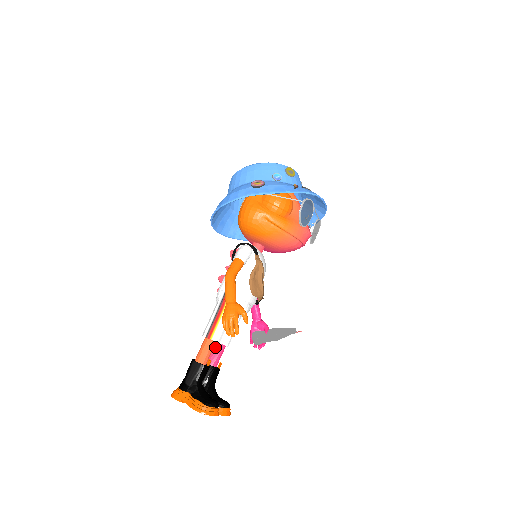
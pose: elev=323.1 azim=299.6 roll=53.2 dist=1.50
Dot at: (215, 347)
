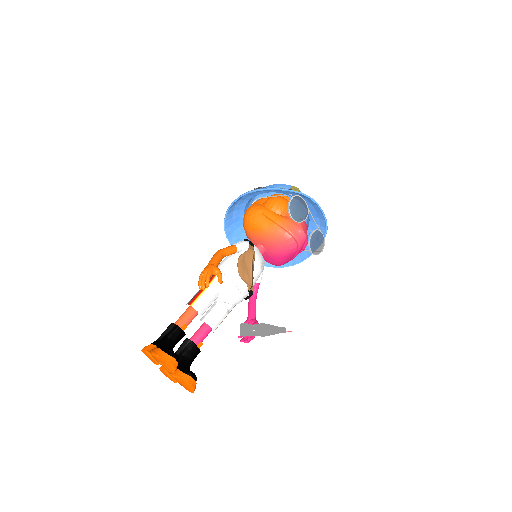
Dot at: (200, 327)
